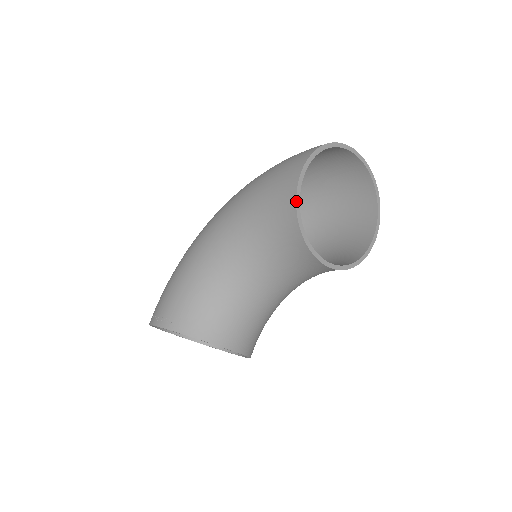
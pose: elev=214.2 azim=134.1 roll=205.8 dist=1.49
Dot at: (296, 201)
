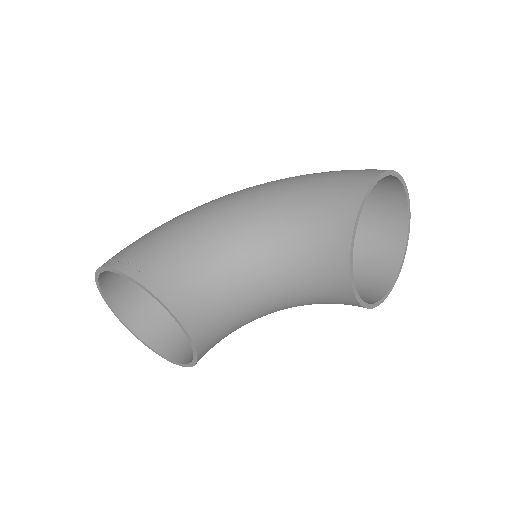
Dot at: (362, 201)
